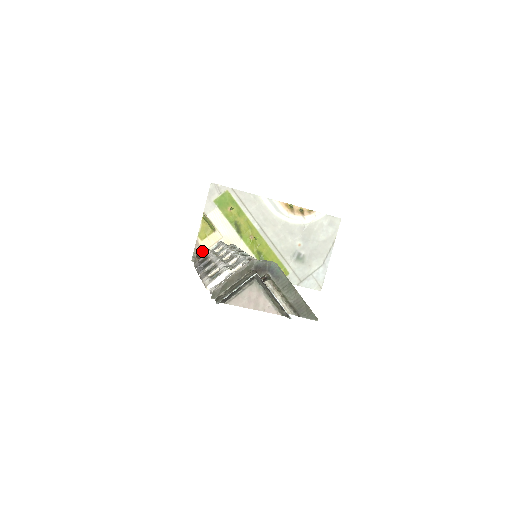
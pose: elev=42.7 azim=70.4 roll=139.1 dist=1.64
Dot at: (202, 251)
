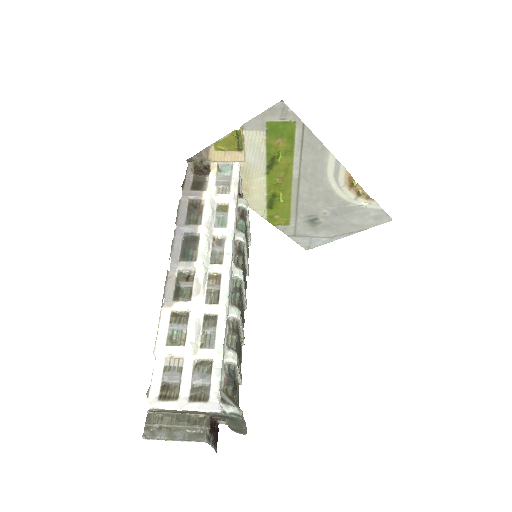
Dot at: (205, 169)
